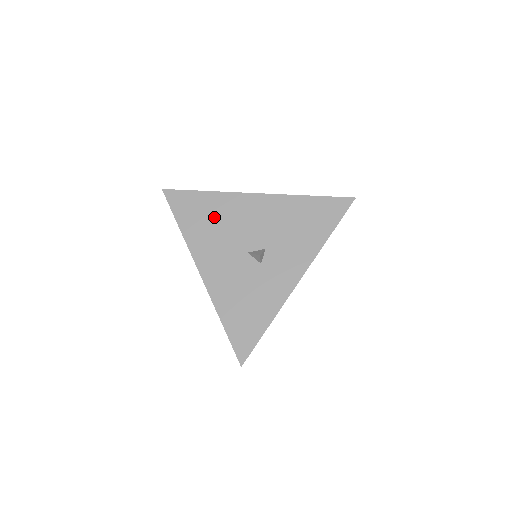
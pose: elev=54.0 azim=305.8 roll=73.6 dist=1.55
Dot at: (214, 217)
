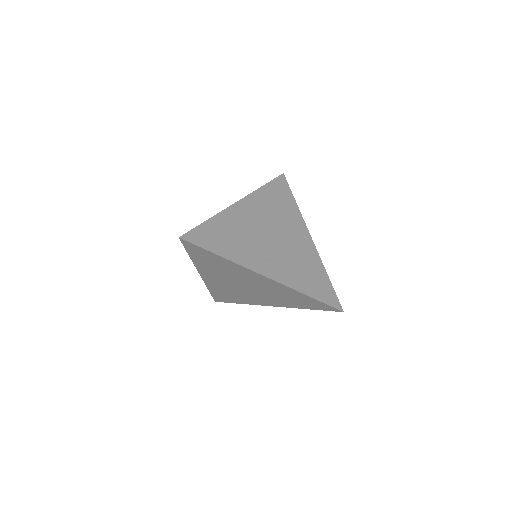
Dot at: occluded
